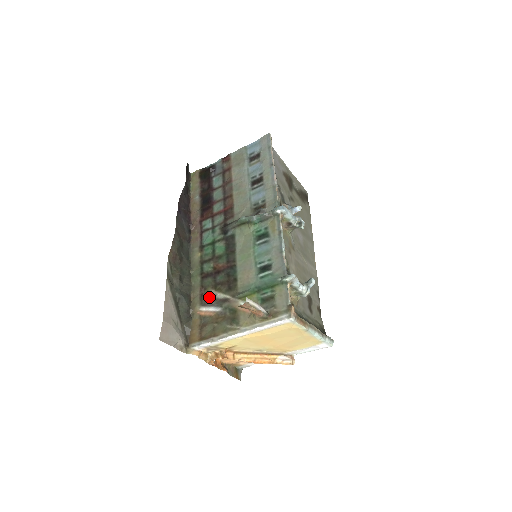
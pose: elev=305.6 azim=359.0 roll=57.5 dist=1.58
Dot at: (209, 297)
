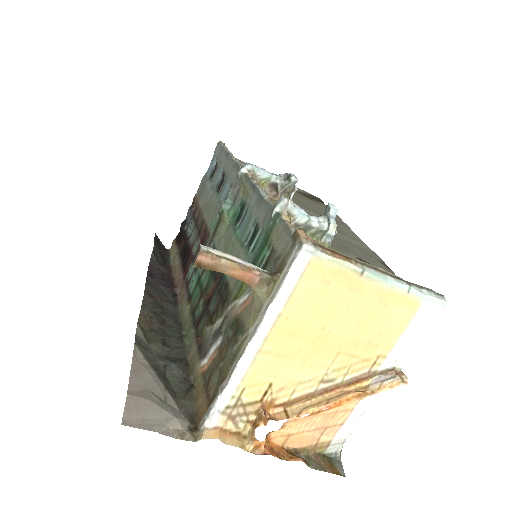
Dot at: (206, 339)
